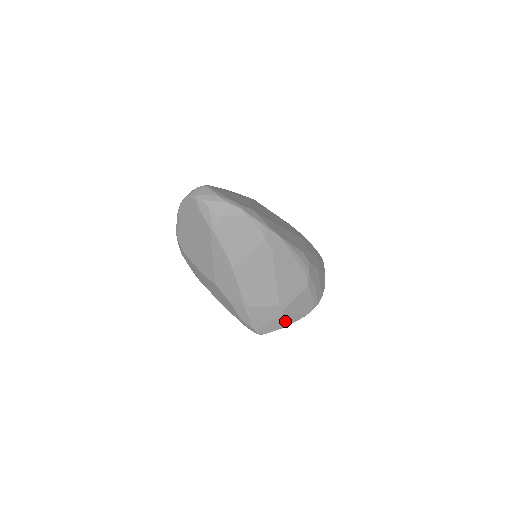
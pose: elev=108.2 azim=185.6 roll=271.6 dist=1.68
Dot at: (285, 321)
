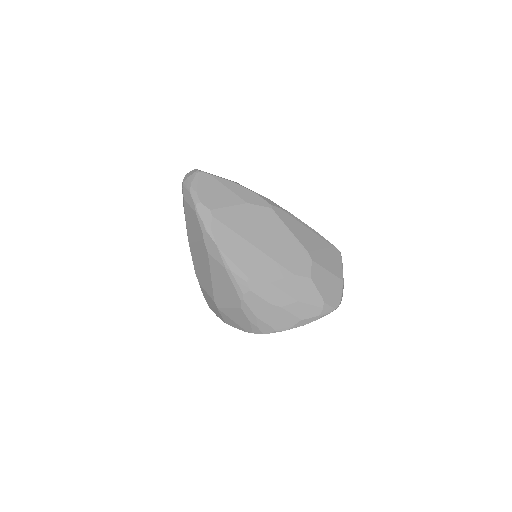
Dot at: (225, 319)
